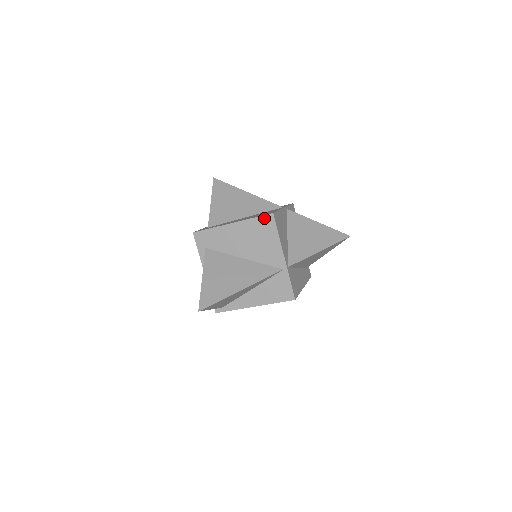
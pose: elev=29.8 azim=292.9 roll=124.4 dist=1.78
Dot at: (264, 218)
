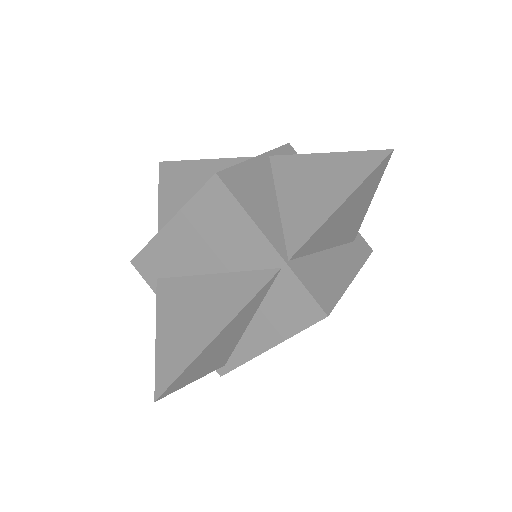
Dot at: (207, 189)
